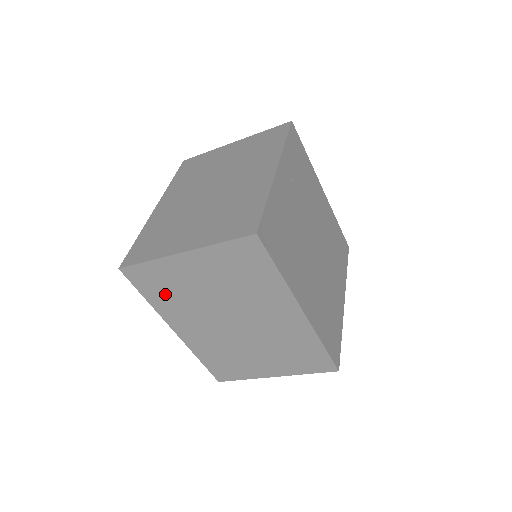
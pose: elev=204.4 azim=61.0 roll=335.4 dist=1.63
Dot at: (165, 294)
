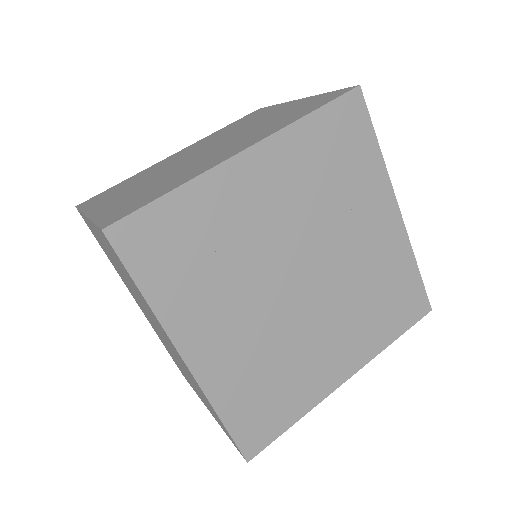
Dot at: occluded
